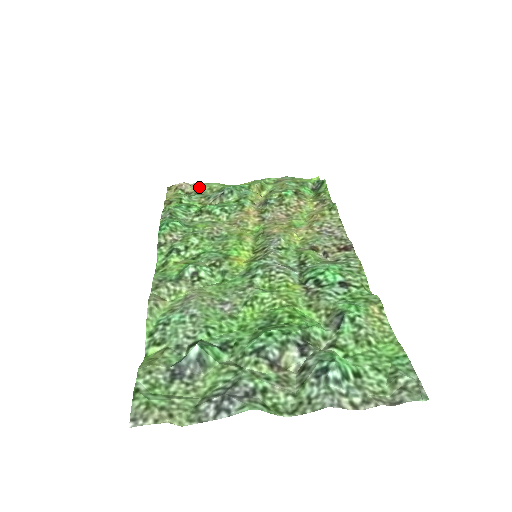
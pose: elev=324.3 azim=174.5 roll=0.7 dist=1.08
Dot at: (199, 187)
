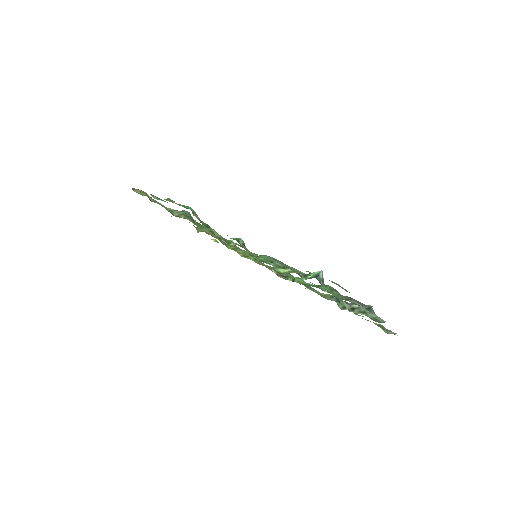
Dot at: (156, 201)
